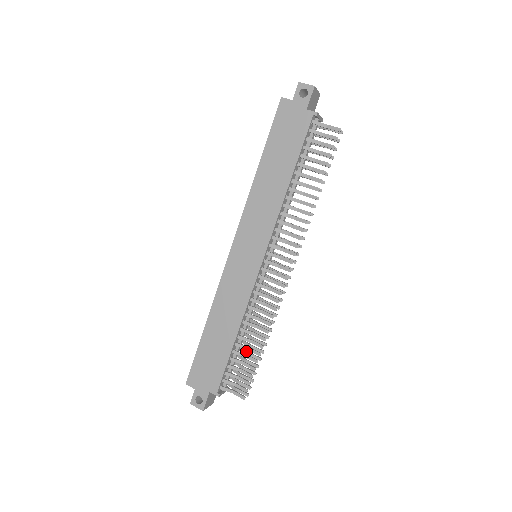
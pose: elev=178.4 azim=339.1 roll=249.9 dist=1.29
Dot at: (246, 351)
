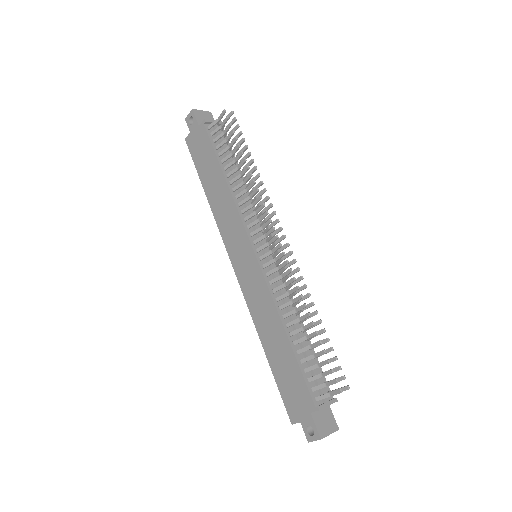
Dot at: occluded
